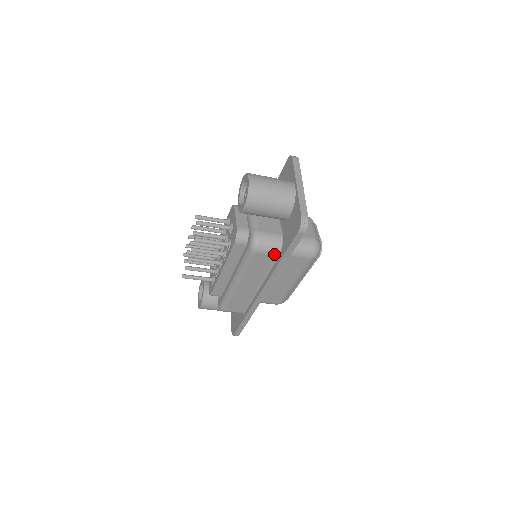
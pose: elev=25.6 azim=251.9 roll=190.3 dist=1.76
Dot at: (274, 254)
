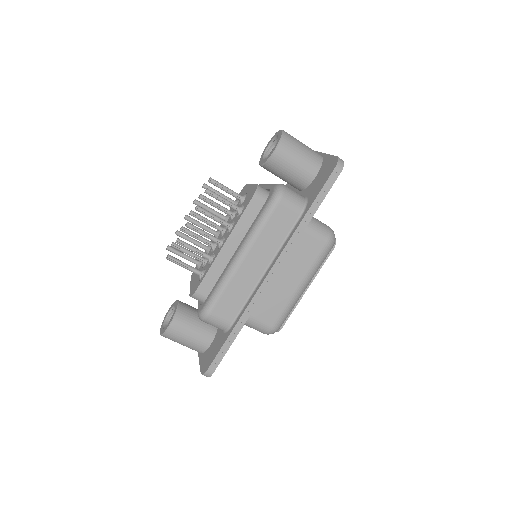
Dot at: (298, 210)
